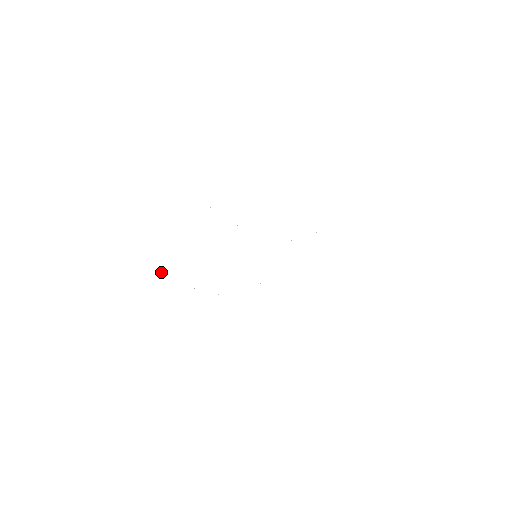
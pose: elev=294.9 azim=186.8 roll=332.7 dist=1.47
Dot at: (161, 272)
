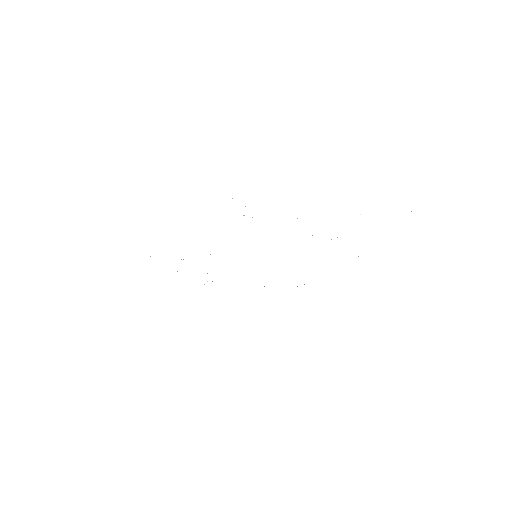
Dot at: occluded
